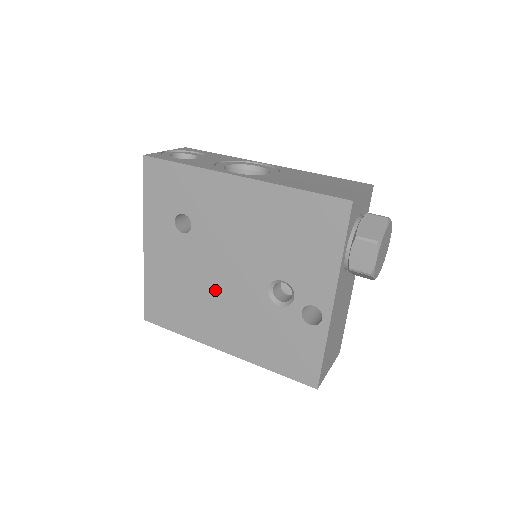
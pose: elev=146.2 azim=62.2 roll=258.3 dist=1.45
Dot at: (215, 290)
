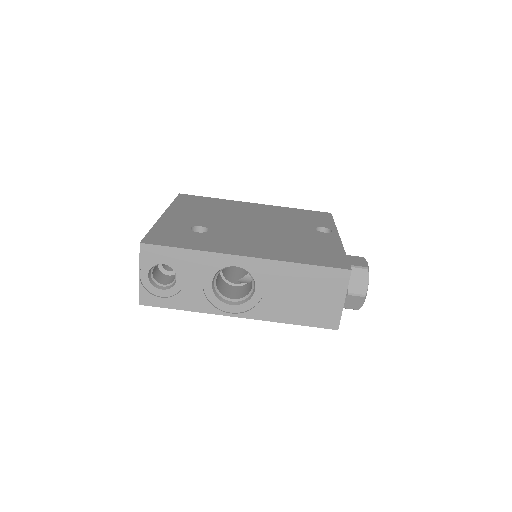
Dot at: occluded
